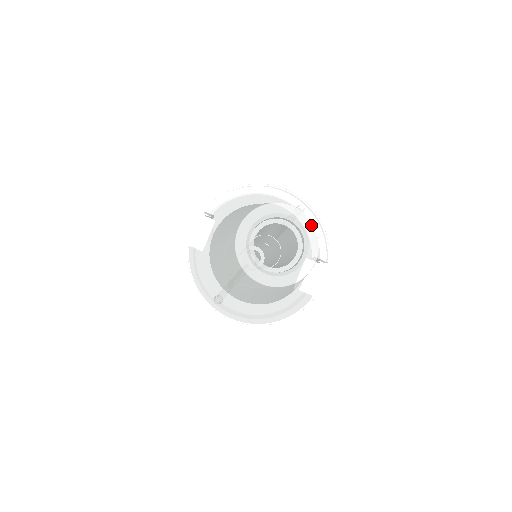
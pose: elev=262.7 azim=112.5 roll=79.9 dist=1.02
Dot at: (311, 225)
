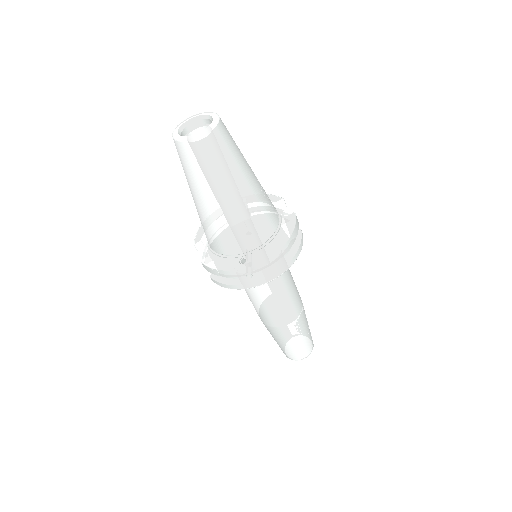
Dot at: (203, 113)
